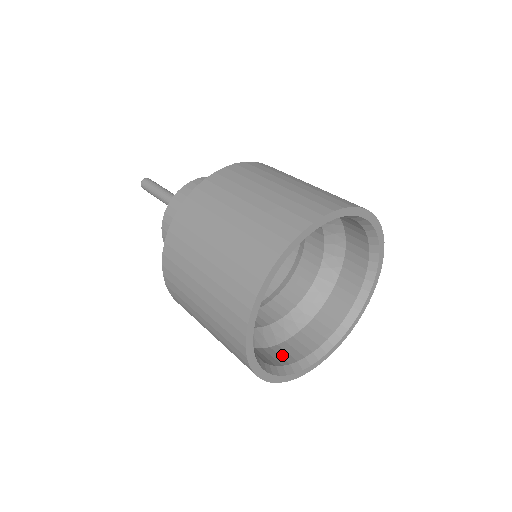
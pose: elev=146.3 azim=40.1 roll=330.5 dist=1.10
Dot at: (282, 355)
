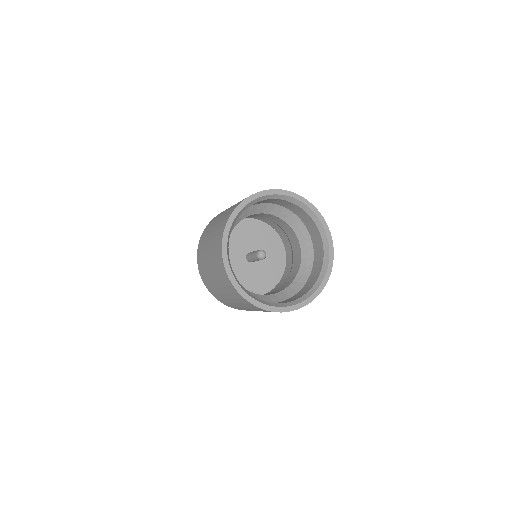
Dot at: occluded
